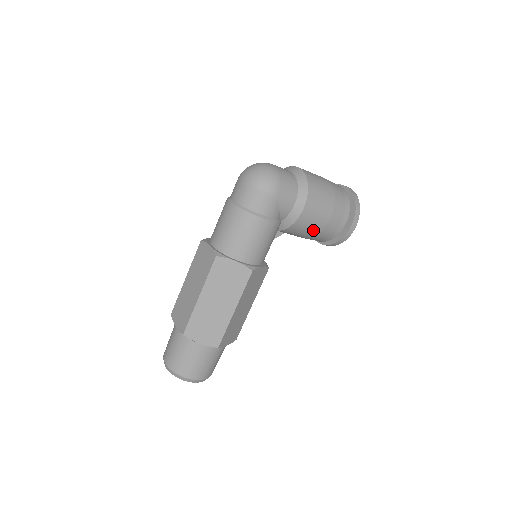
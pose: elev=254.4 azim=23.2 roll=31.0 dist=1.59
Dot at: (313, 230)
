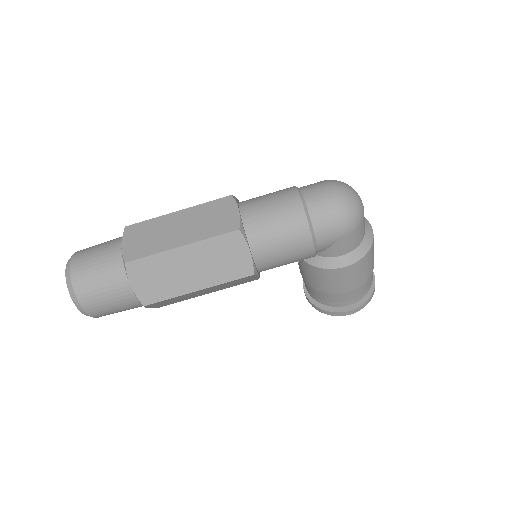
Dot at: (326, 286)
